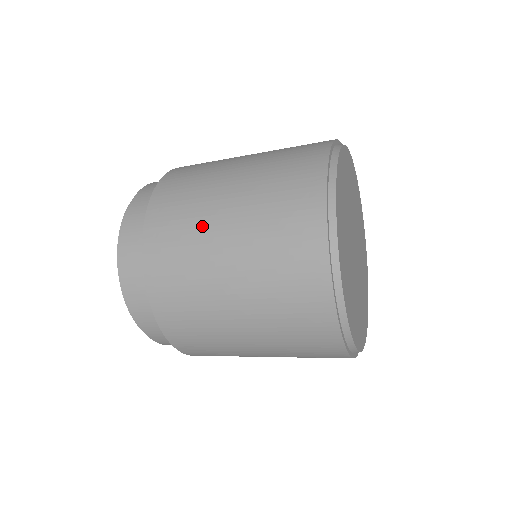
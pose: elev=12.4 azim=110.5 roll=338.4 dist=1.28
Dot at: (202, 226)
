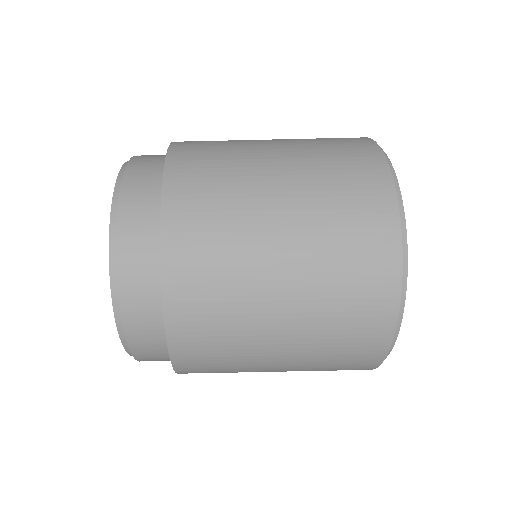
Dot at: (248, 371)
